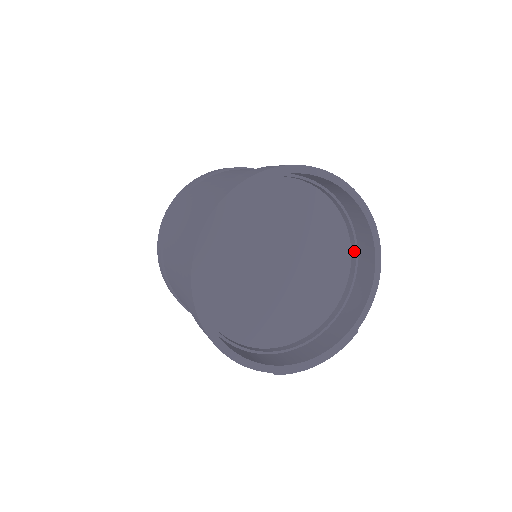
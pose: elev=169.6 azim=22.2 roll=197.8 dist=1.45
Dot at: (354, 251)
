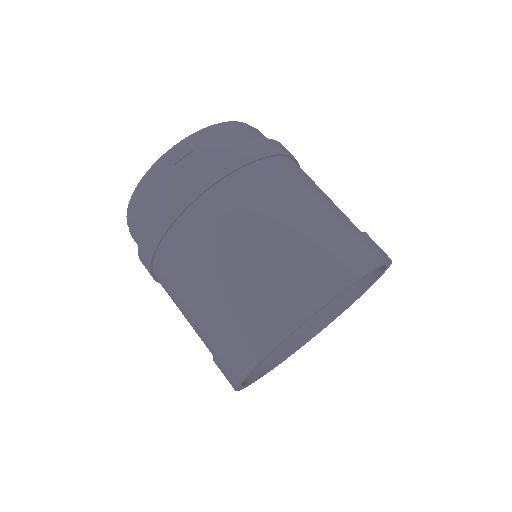
Dot at: occluded
